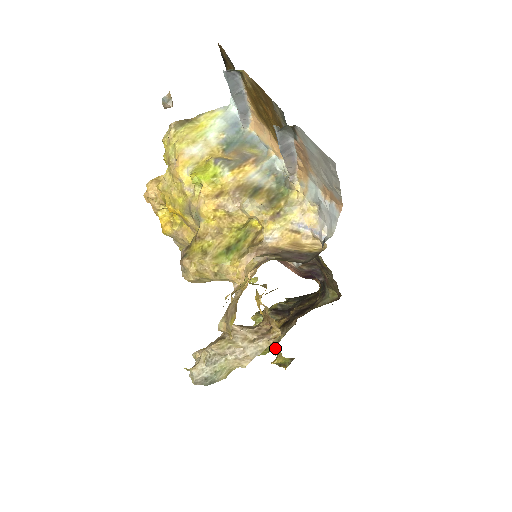
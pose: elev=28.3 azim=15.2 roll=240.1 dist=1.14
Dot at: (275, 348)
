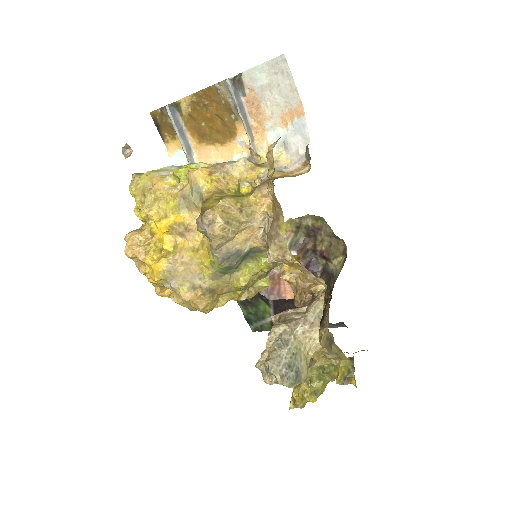
Dot at: (329, 344)
